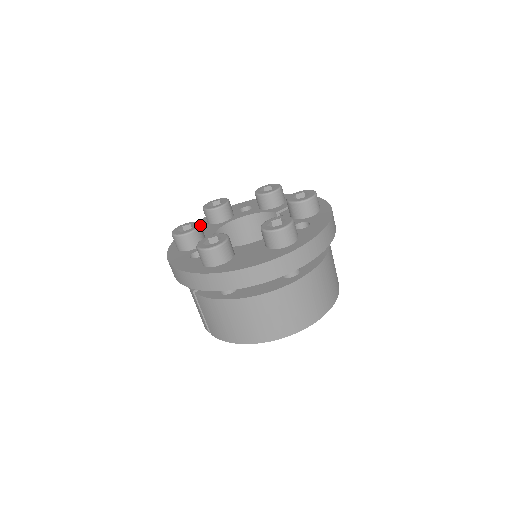
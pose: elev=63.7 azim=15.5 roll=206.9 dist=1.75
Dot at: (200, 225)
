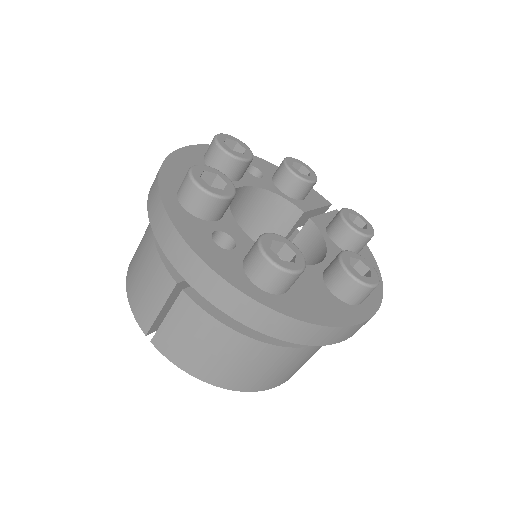
Dot at: (235, 188)
